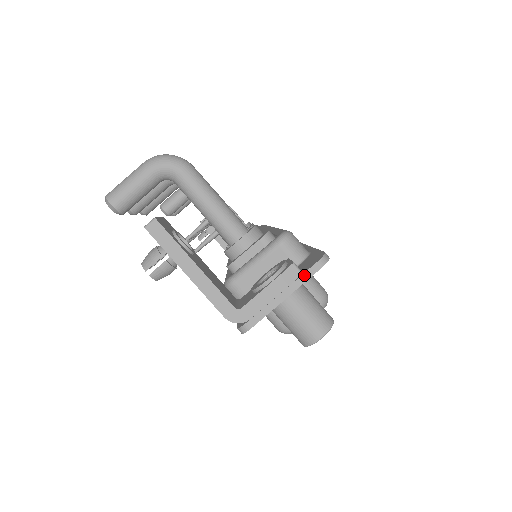
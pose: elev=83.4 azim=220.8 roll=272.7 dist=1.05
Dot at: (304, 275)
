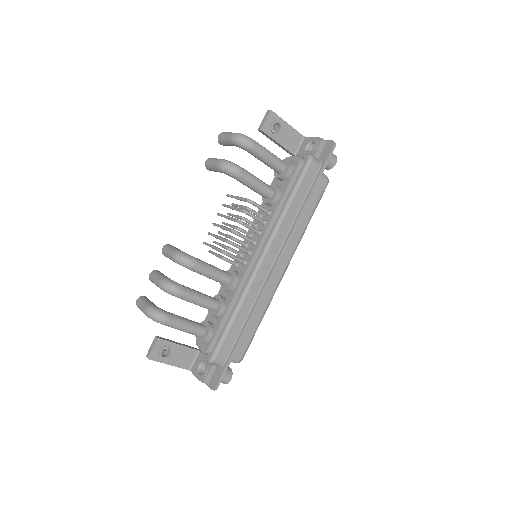
Dot at: (208, 386)
